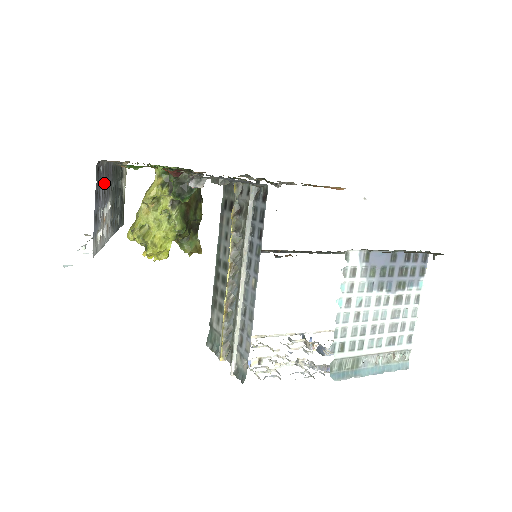
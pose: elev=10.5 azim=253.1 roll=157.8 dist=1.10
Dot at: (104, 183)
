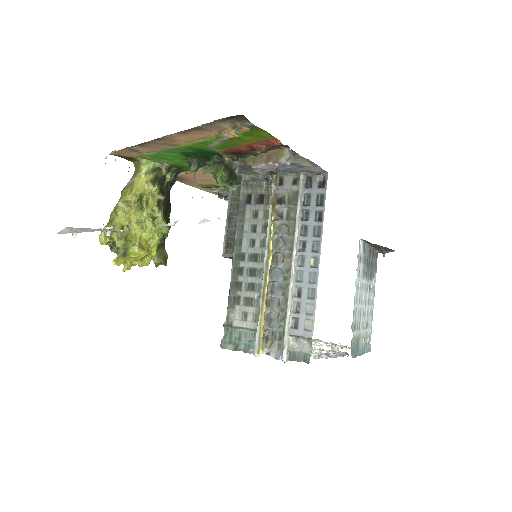
Dot at: occluded
